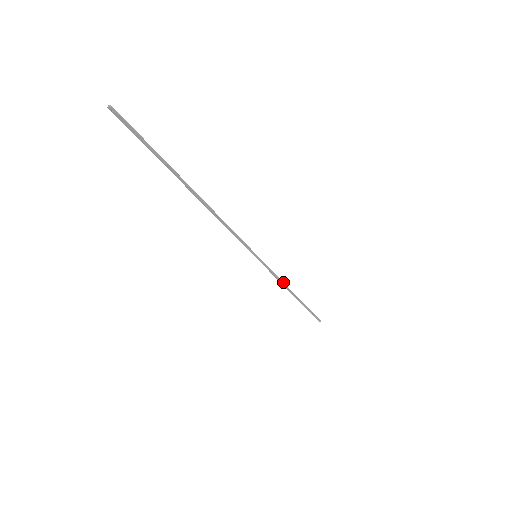
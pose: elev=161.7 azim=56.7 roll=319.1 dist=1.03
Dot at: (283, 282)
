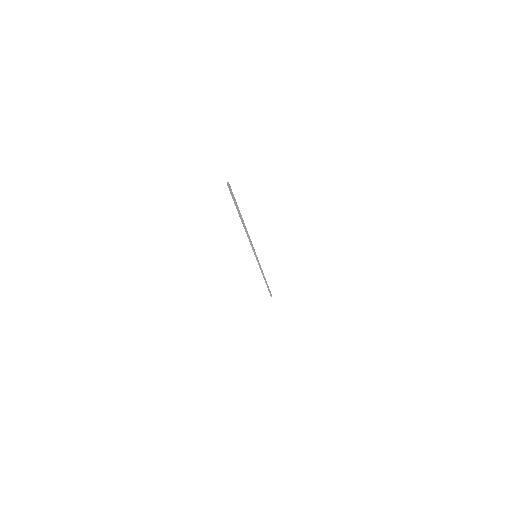
Dot at: occluded
